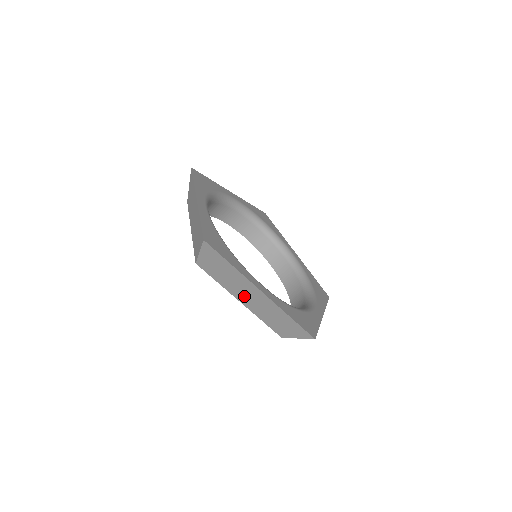
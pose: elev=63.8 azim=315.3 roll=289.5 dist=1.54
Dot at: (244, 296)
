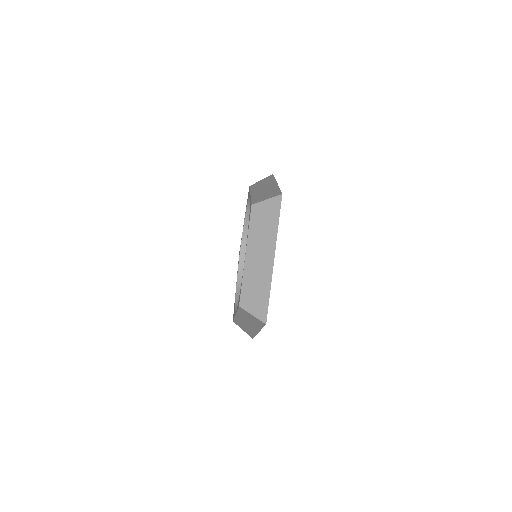
Dot at: (255, 253)
